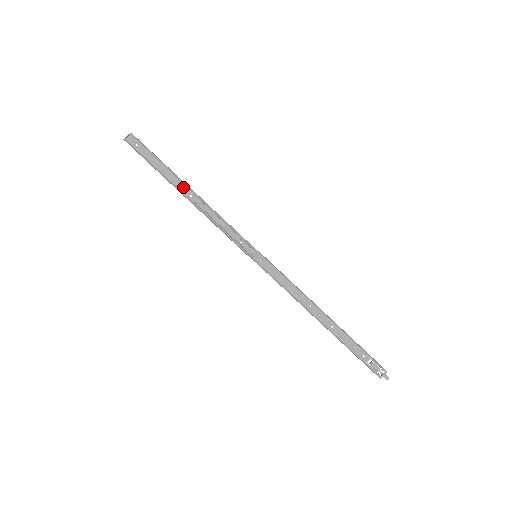
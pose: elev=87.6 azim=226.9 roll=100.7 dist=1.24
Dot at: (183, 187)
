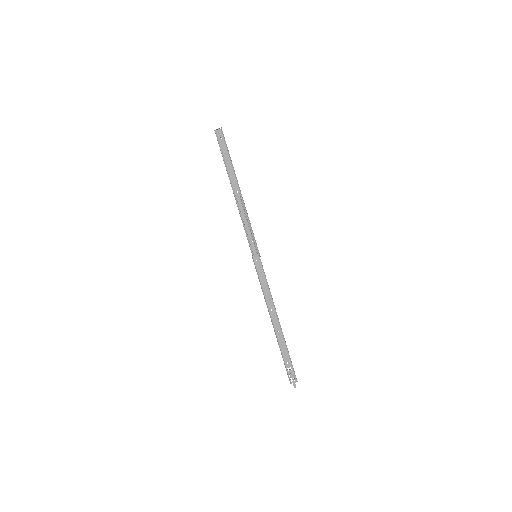
Dot at: (235, 183)
